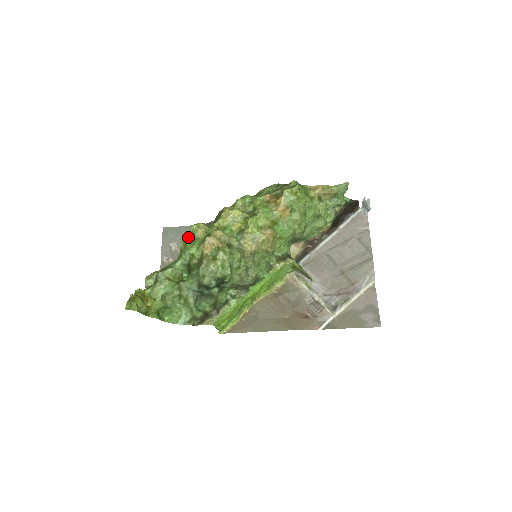
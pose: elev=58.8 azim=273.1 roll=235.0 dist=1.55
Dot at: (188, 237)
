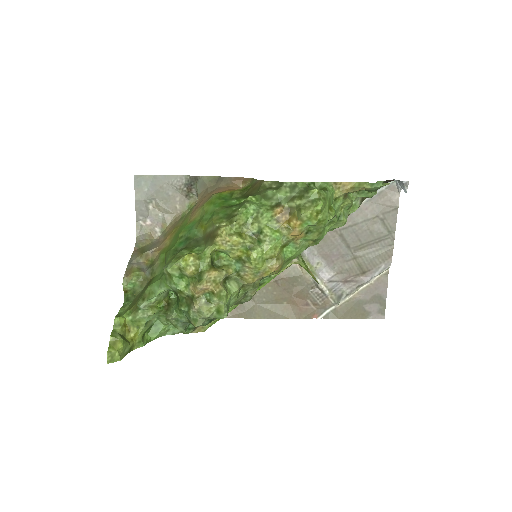
Dot at: (174, 271)
